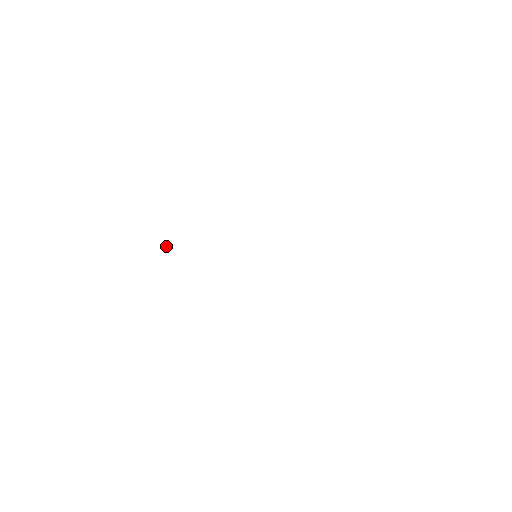
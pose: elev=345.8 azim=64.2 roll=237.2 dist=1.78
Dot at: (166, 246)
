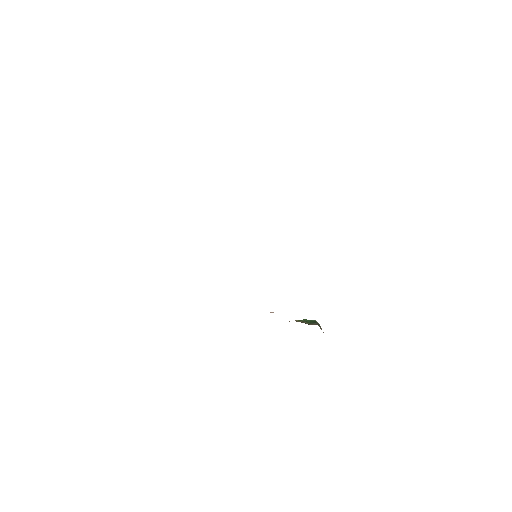
Dot at: occluded
